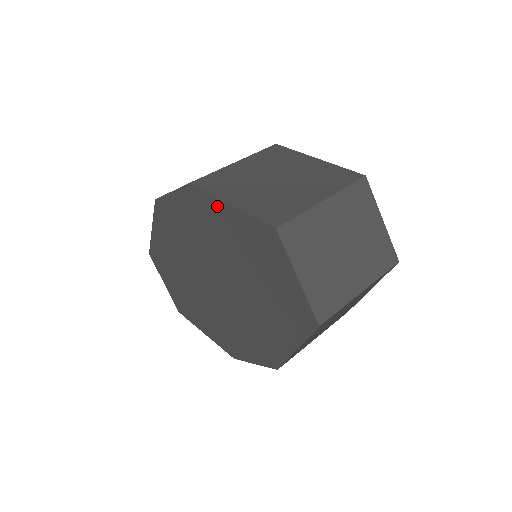
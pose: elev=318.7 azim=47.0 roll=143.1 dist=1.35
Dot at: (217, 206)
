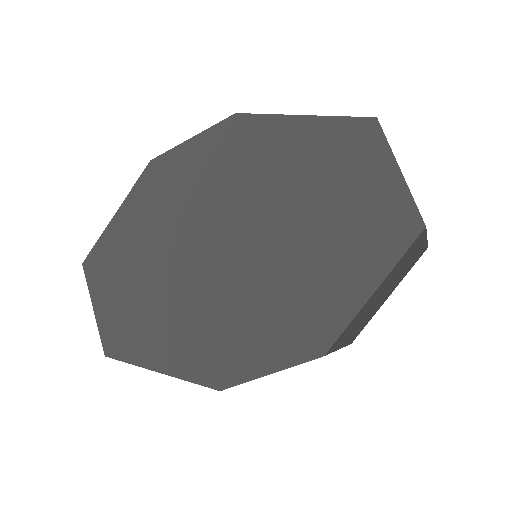
Dot at: (280, 125)
